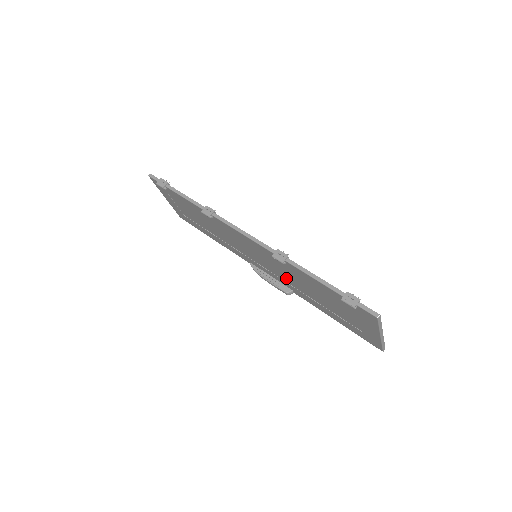
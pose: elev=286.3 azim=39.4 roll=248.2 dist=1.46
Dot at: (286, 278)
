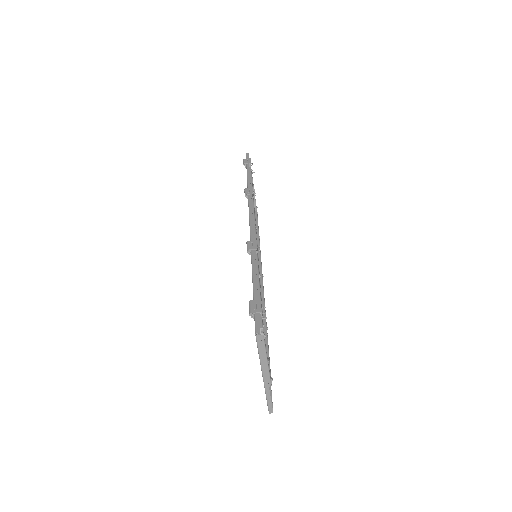
Dot at: occluded
